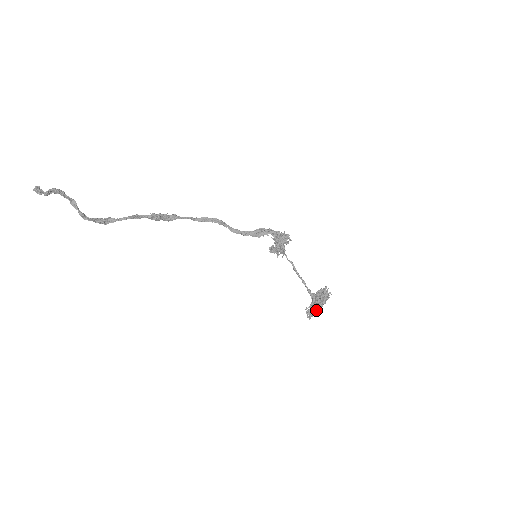
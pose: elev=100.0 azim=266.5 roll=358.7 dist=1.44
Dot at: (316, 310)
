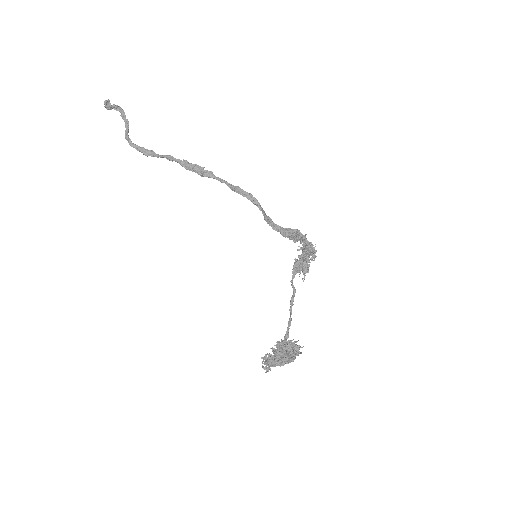
Dot at: (274, 364)
